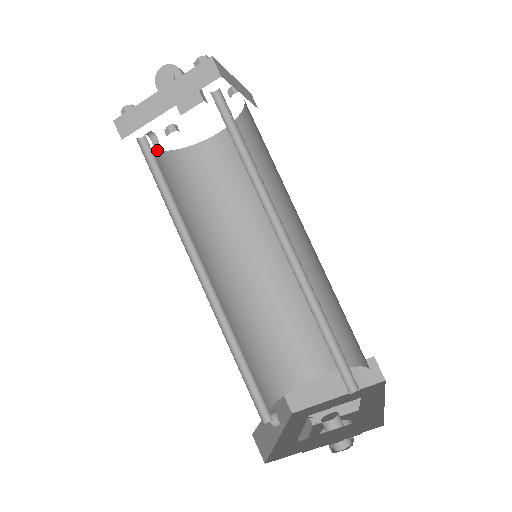
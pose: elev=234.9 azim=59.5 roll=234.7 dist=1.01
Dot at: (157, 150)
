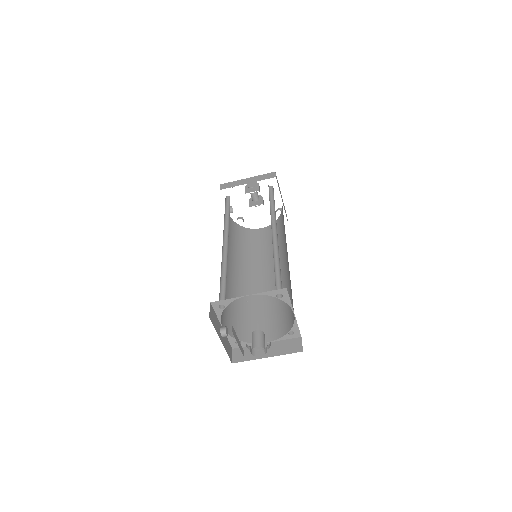
Dot at: occluded
